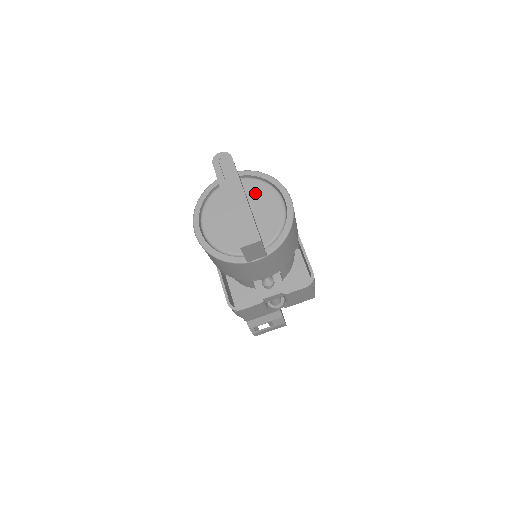
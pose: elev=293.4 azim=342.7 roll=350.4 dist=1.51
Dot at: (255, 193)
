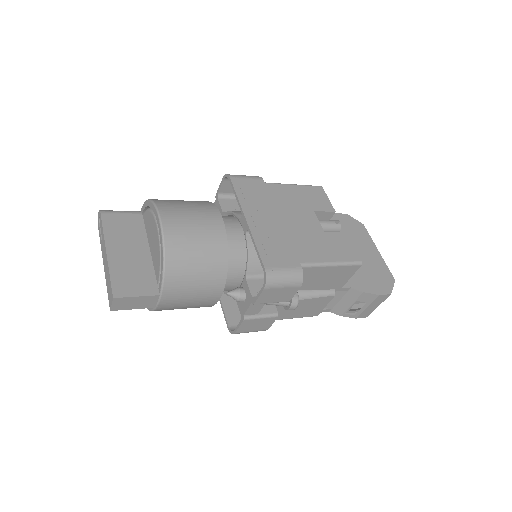
Dot at: (148, 227)
